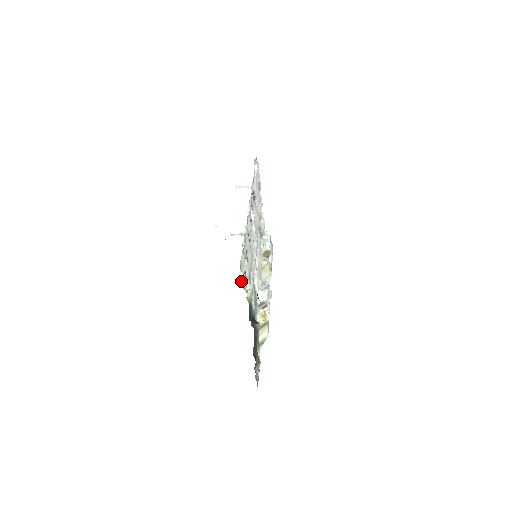
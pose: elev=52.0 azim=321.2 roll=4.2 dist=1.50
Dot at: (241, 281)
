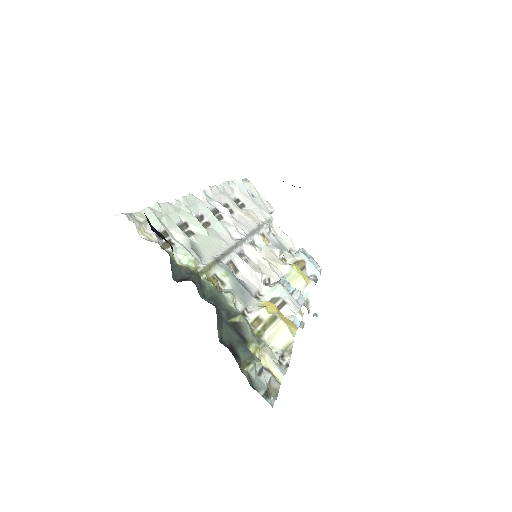
Dot at: (143, 234)
